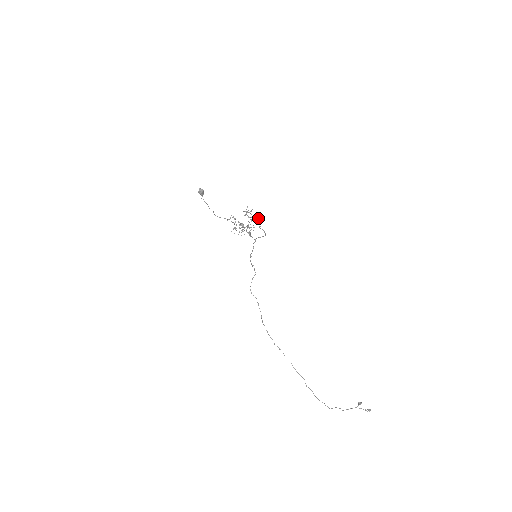
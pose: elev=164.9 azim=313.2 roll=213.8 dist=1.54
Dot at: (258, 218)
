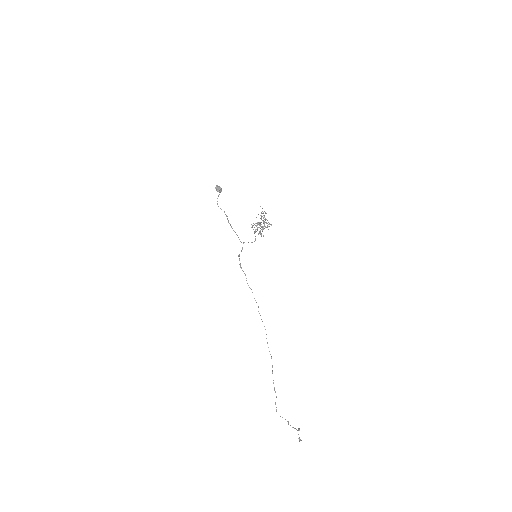
Dot at: (263, 223)
